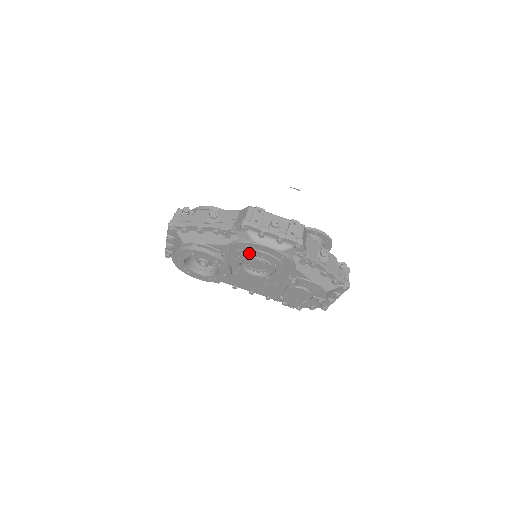
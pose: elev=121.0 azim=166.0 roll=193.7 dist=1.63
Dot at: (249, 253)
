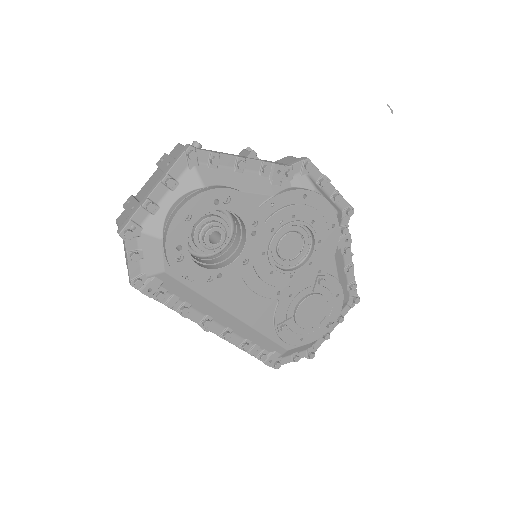
Dot at: (300, 213)
